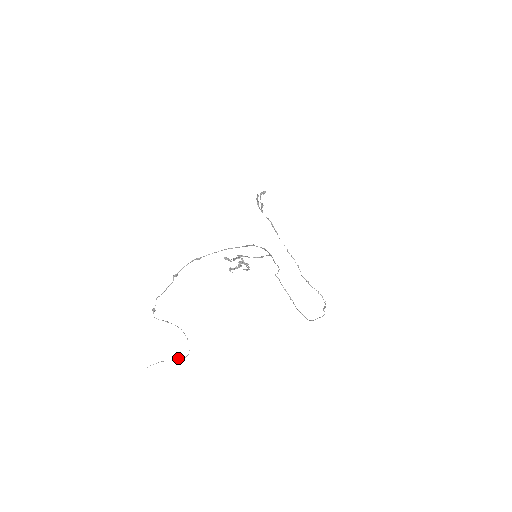
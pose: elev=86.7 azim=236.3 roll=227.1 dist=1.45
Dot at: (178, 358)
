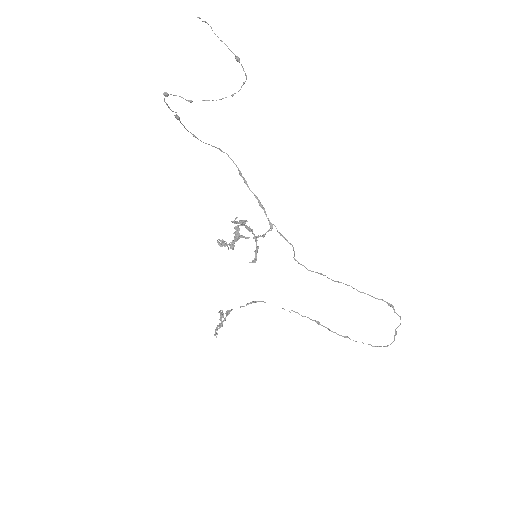
Dot at: occluded
